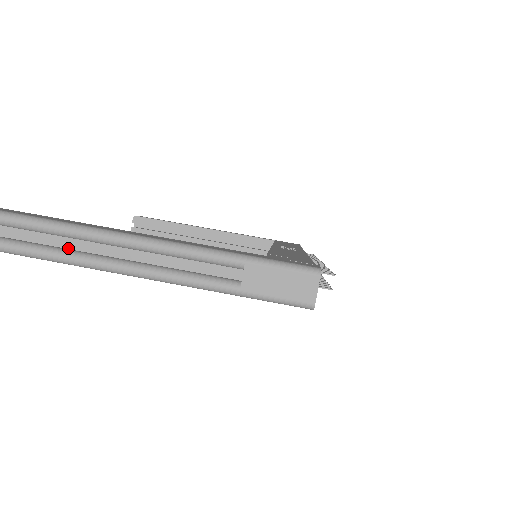
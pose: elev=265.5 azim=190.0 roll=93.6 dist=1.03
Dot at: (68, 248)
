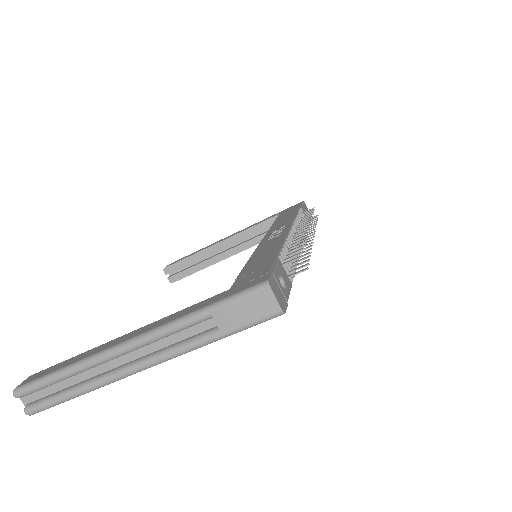
Dot at: (94, 376)
